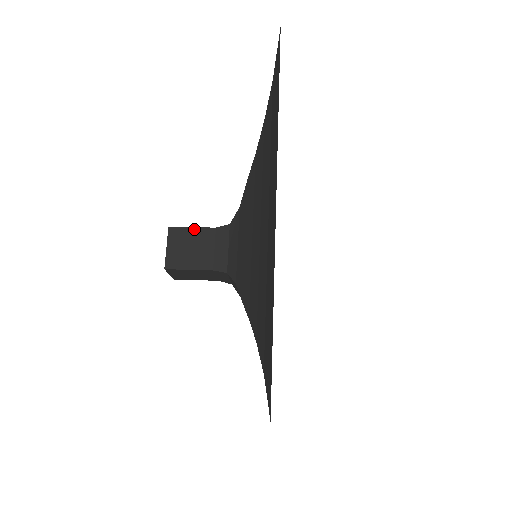
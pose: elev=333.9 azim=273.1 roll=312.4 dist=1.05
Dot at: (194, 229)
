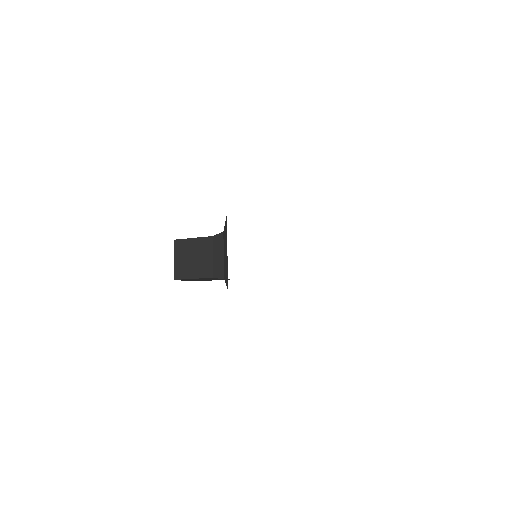
Dot at: occluded
